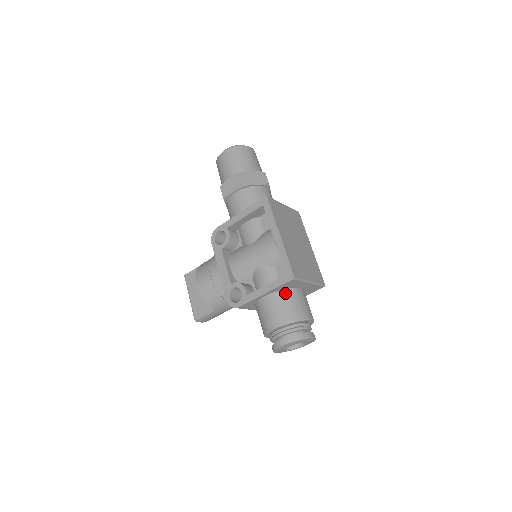
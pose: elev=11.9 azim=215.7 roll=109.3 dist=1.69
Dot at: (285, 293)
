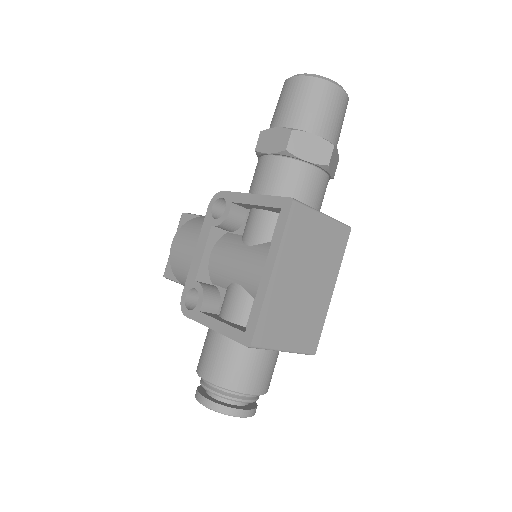
Dot at: (241, 346)
